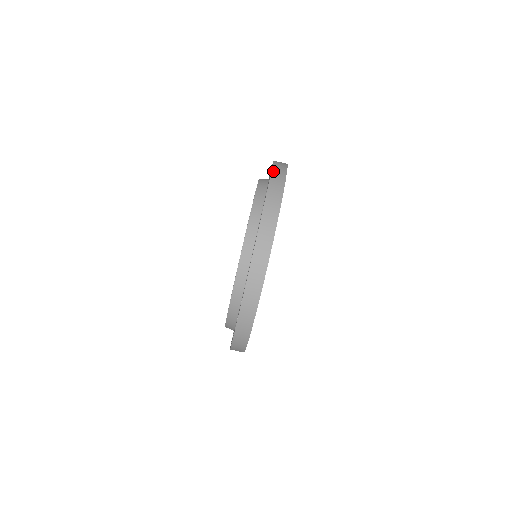
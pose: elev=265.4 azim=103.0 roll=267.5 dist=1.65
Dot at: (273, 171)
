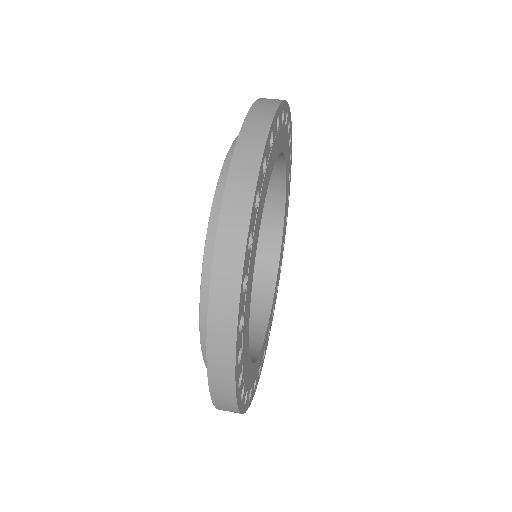
Dot at: occluded
